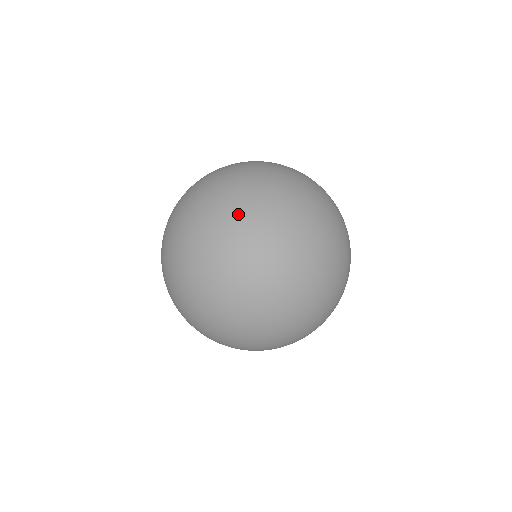
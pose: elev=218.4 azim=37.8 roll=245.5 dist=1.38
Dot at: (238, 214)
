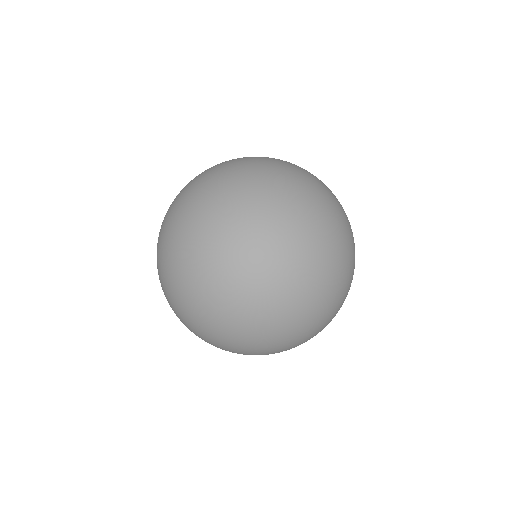
Dot at: occluded
